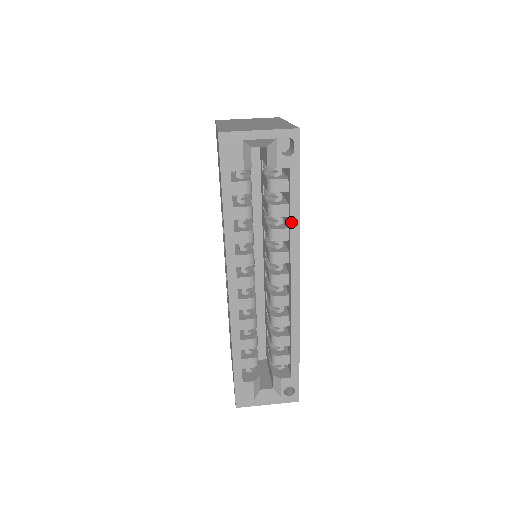
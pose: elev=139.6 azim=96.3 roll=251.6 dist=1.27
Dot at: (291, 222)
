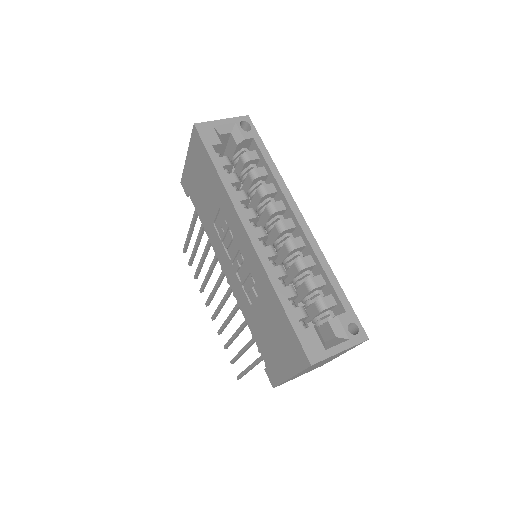
Dot at: (272, 173)
